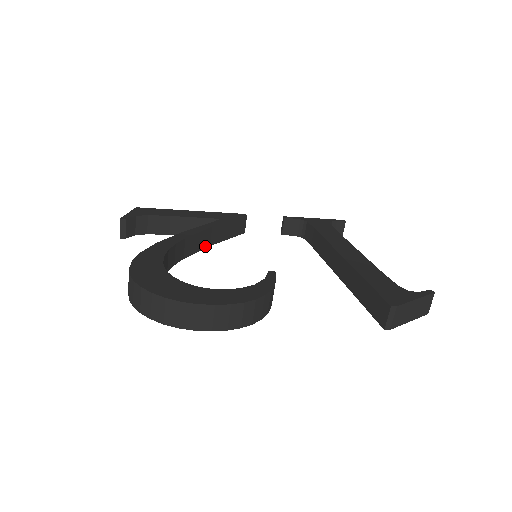
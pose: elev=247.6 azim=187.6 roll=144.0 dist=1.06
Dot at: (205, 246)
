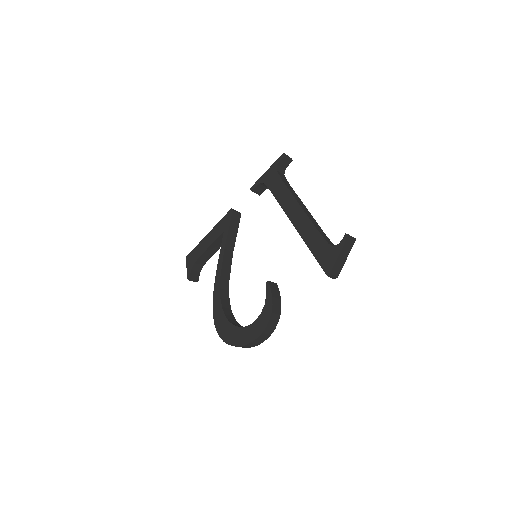
Dot at: (231, 257)
